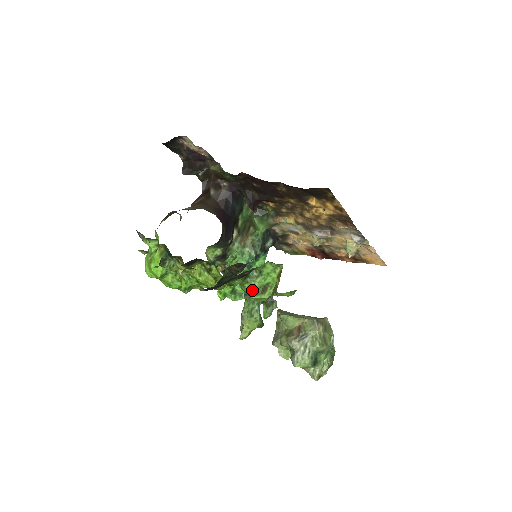
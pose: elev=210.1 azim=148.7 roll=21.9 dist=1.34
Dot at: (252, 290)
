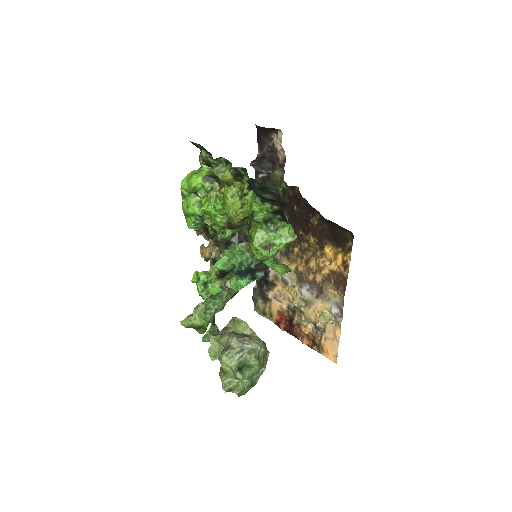
Dot at: (260, 238)
